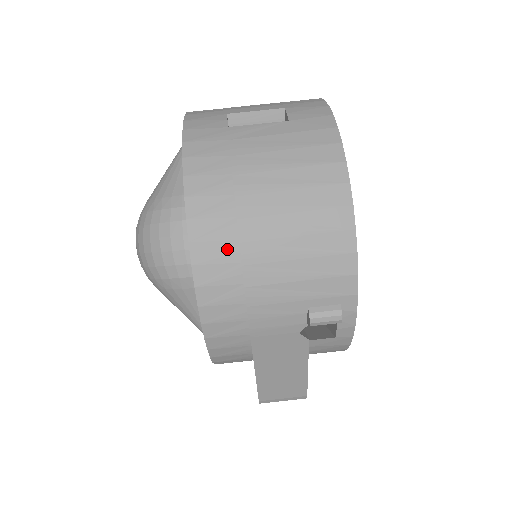
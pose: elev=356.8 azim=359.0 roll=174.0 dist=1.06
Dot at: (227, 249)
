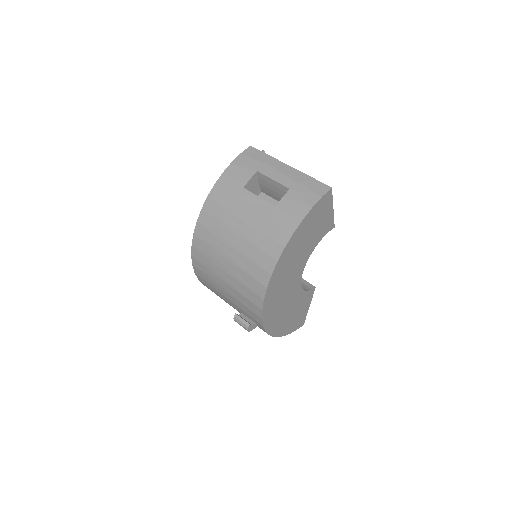
Dot at: (206, 261)
